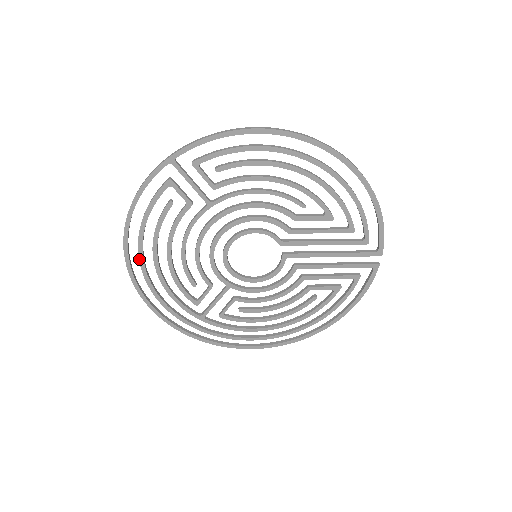
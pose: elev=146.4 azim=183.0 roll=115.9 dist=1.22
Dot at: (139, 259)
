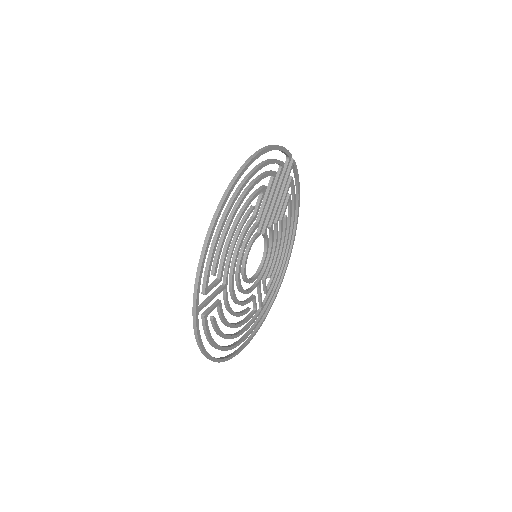
Dot at: occluded
